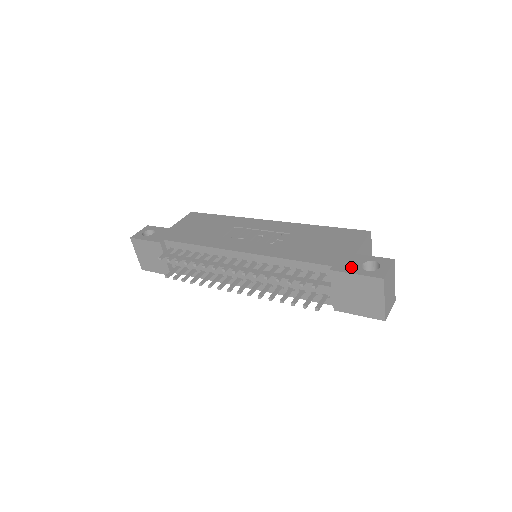
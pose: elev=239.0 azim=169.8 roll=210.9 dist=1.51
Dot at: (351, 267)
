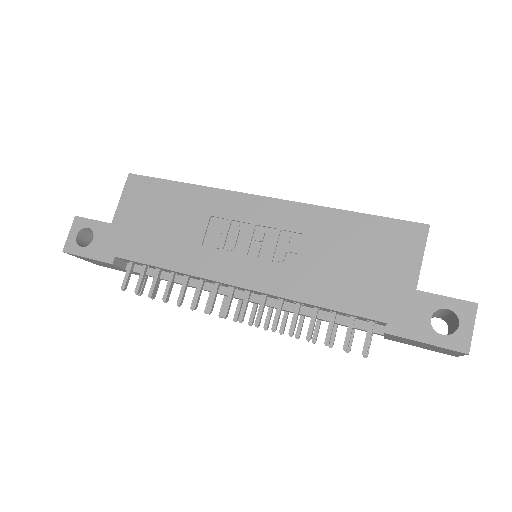
Dot at: (416, 326)
